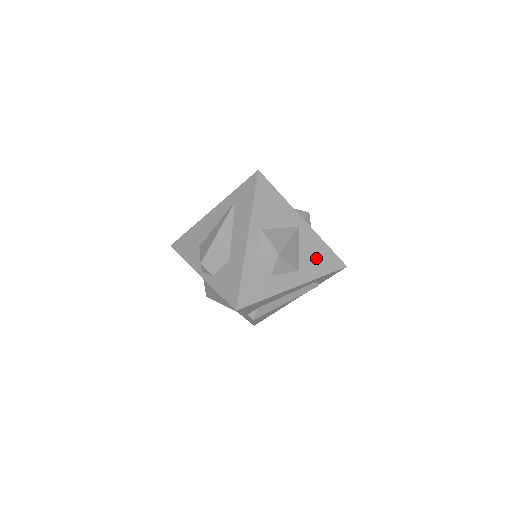
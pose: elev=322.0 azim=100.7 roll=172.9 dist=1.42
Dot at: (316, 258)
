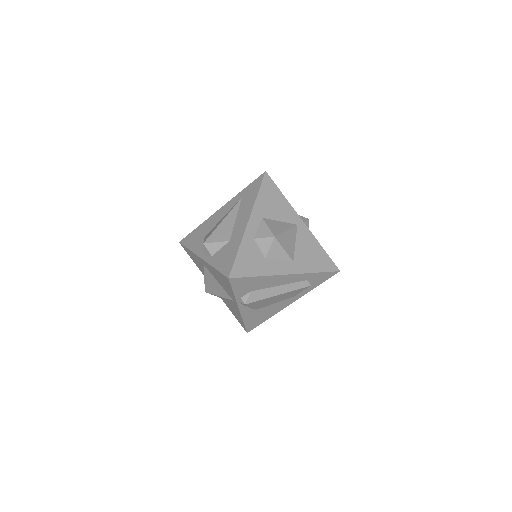
Dot at: (311, 255)
